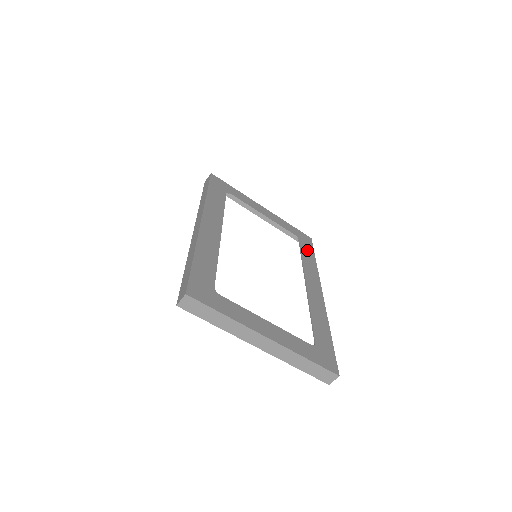
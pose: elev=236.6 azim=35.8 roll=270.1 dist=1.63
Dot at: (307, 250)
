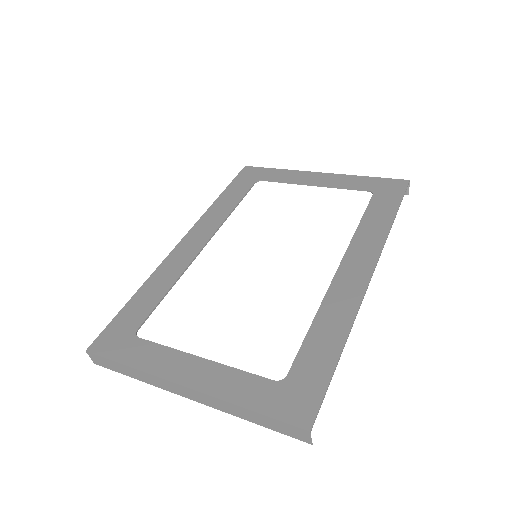
Dot at: (382, 206)
